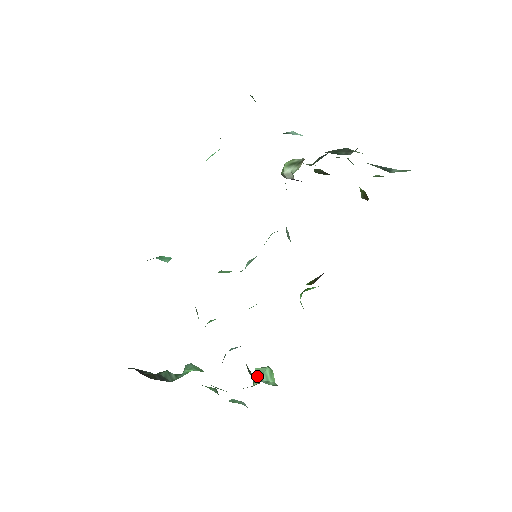
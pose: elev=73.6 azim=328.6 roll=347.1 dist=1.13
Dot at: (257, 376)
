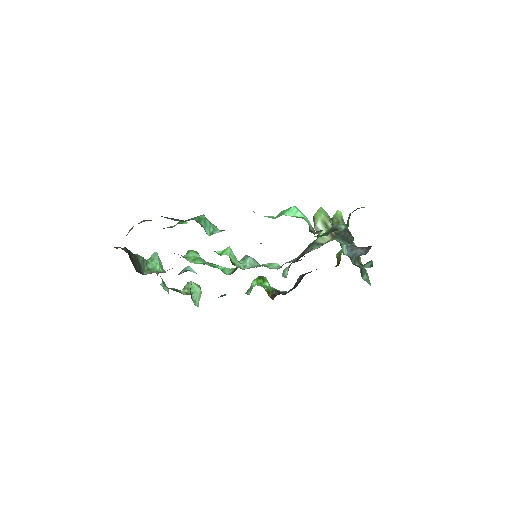
Dot at: (190, 287)
